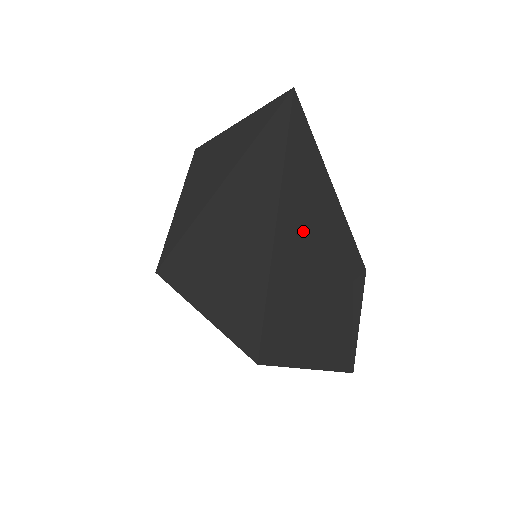
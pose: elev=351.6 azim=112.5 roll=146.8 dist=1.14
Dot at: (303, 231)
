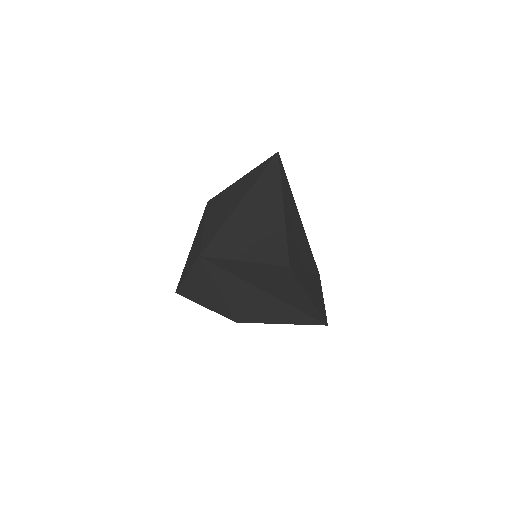
Dot at: (293, 221)
